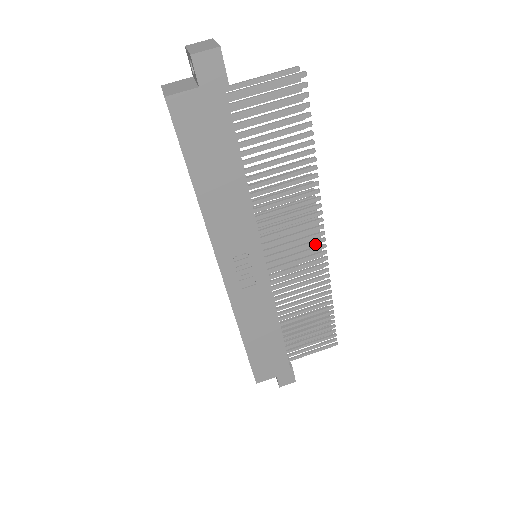
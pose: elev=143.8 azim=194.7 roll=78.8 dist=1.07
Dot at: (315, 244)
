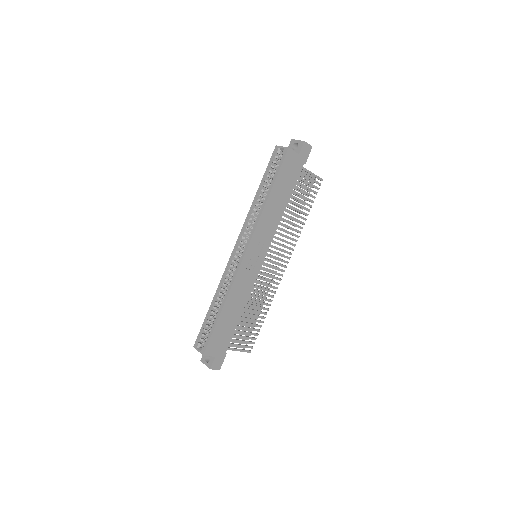
Dot at: (282, 266)
